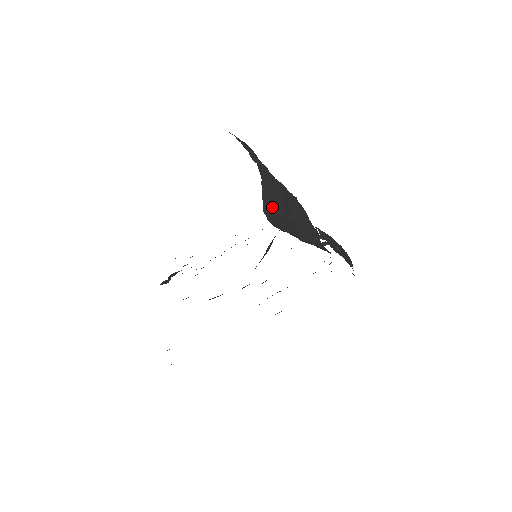
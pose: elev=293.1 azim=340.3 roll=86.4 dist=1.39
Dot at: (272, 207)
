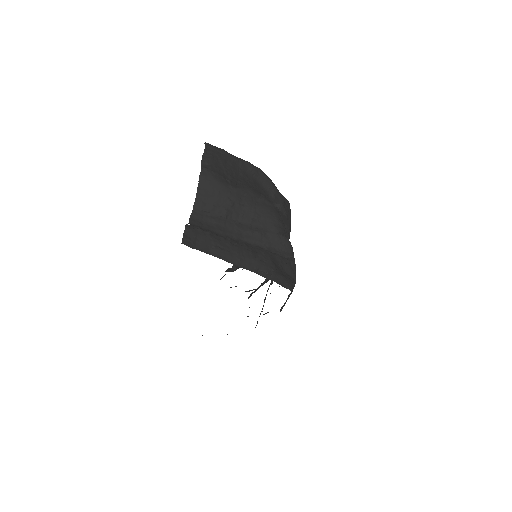
Dot at: (207, 207)
